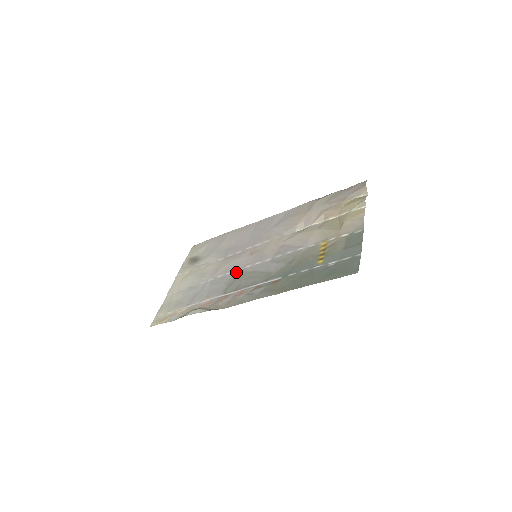
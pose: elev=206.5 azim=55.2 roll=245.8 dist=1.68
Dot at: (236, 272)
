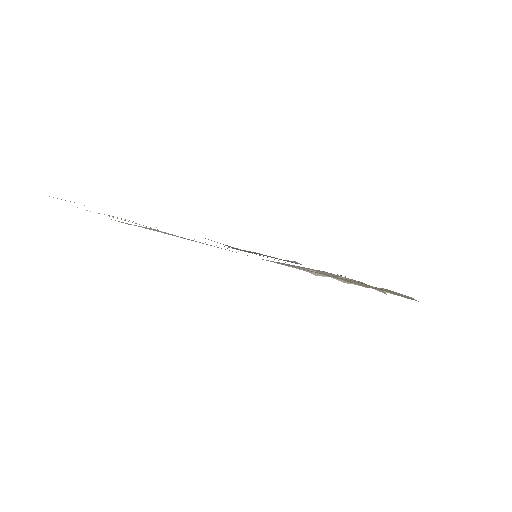
Dot at: occluded
